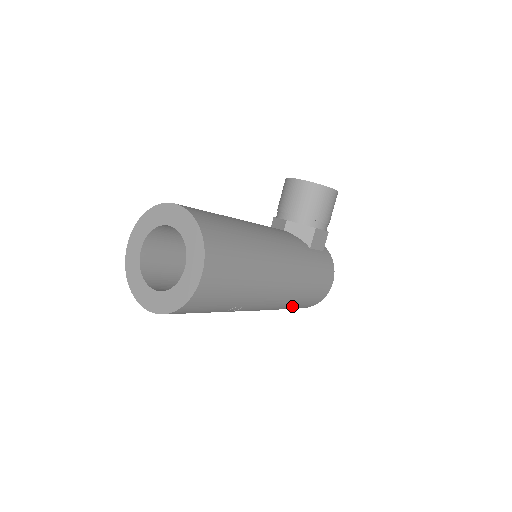
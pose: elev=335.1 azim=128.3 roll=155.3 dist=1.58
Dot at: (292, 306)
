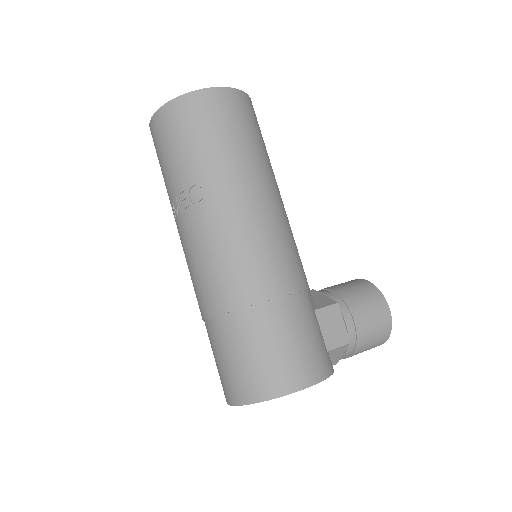
Dot at: (237, 333)
